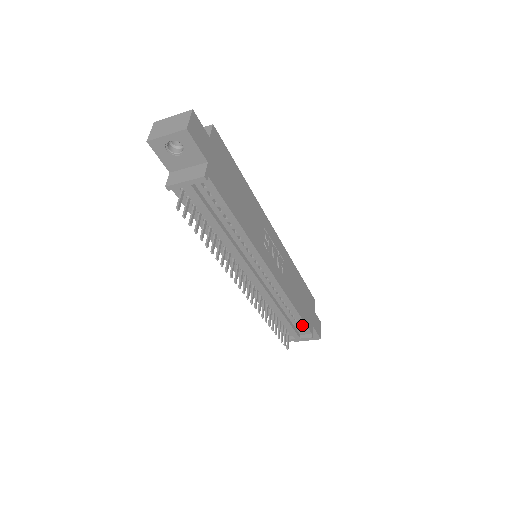
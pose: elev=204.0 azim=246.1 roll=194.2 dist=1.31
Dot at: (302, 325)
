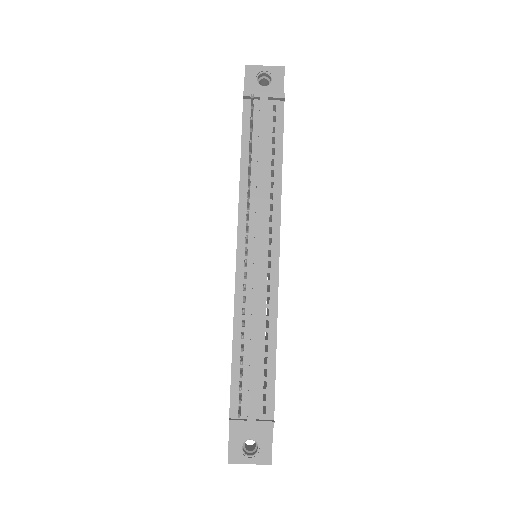
Dot at: (269, 390)
